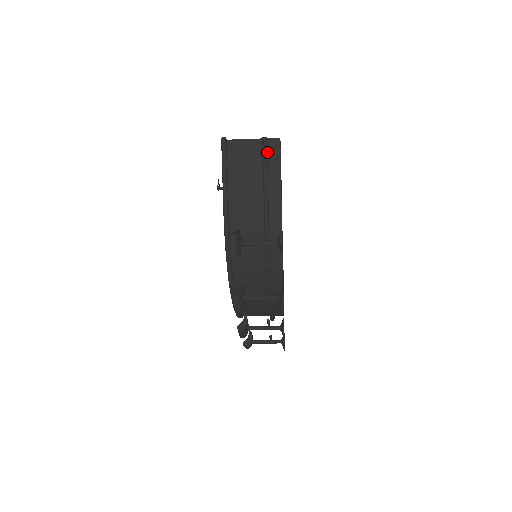
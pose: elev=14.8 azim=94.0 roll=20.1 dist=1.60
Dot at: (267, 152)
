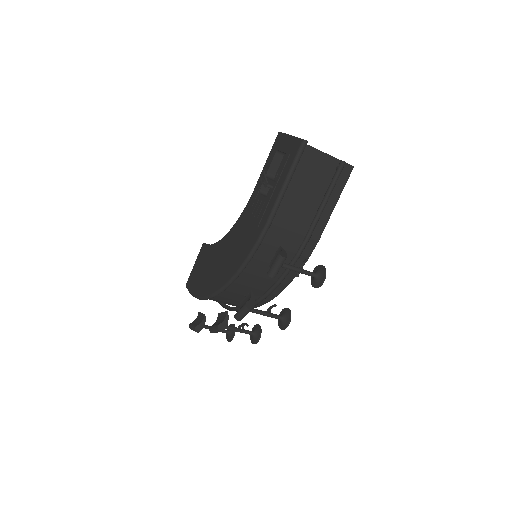
Dot at: (338, 177)
